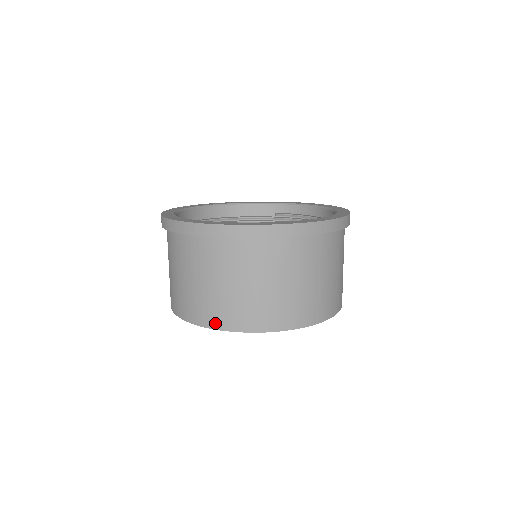
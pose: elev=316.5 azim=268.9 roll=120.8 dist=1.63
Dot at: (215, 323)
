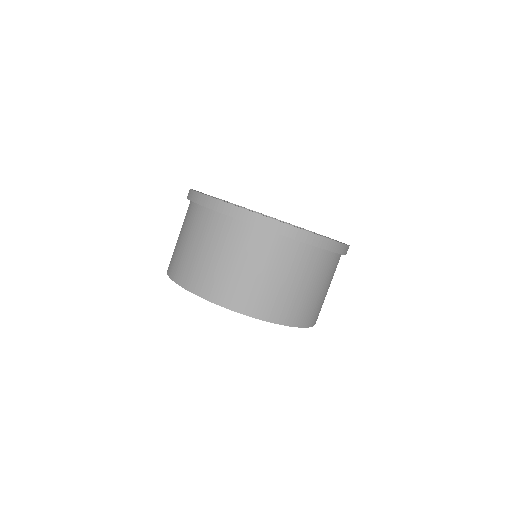
Dot at: (192, 286)
